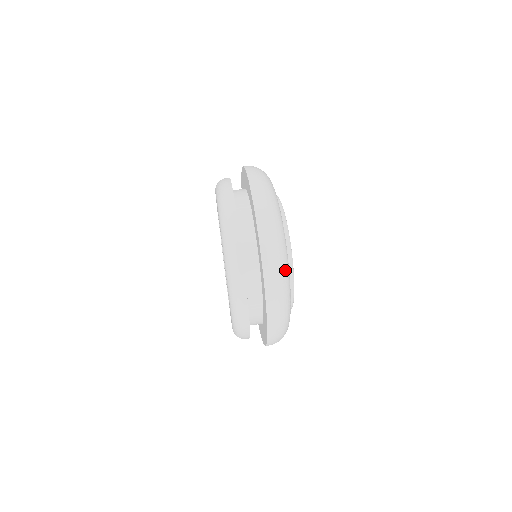
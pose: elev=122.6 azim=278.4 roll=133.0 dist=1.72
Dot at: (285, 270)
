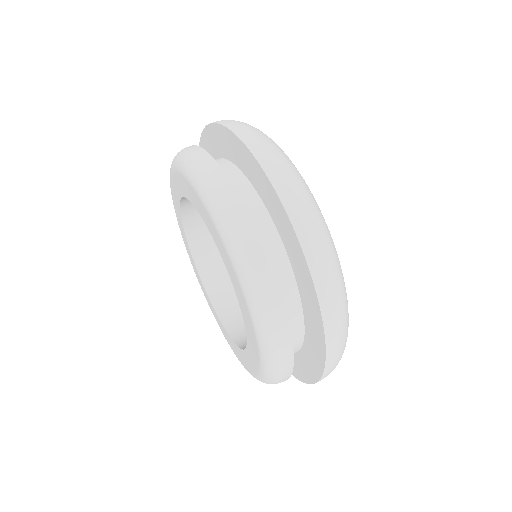
Dot at: (283, 152)
